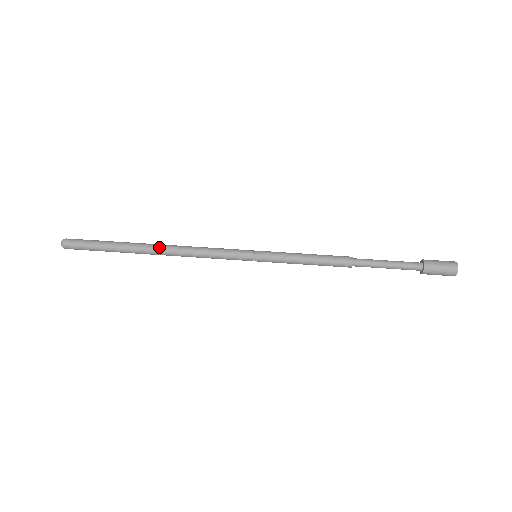
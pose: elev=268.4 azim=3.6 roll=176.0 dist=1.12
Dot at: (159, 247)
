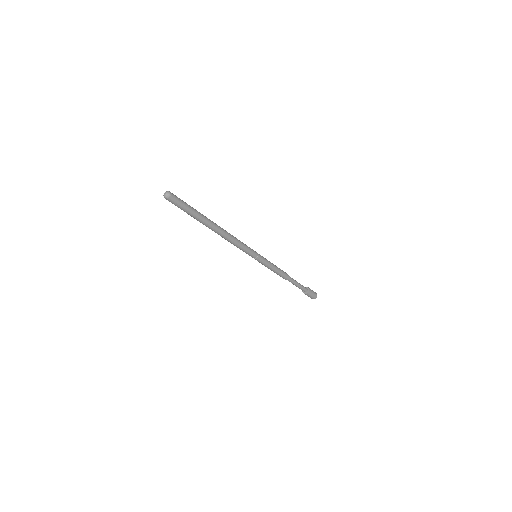
Dot at: (220, 230)
